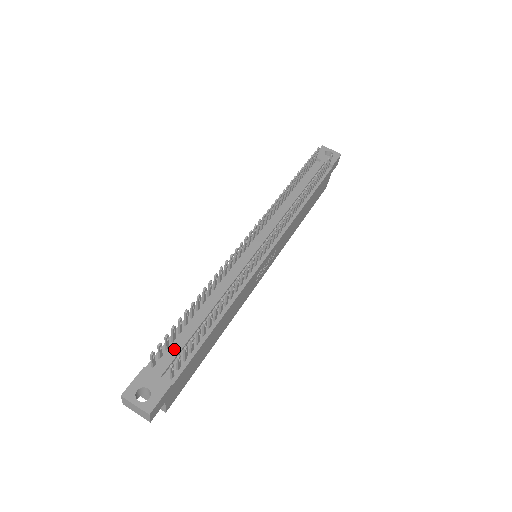
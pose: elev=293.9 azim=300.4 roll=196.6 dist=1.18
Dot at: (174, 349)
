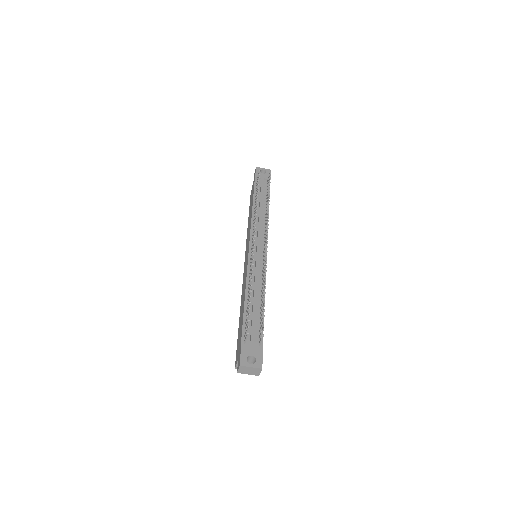
Dot at: (251, 328)
